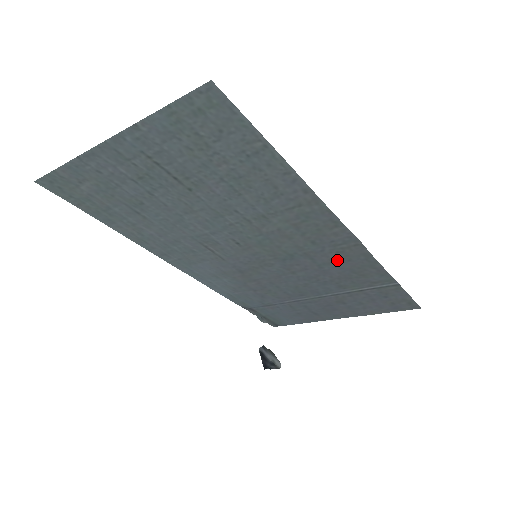
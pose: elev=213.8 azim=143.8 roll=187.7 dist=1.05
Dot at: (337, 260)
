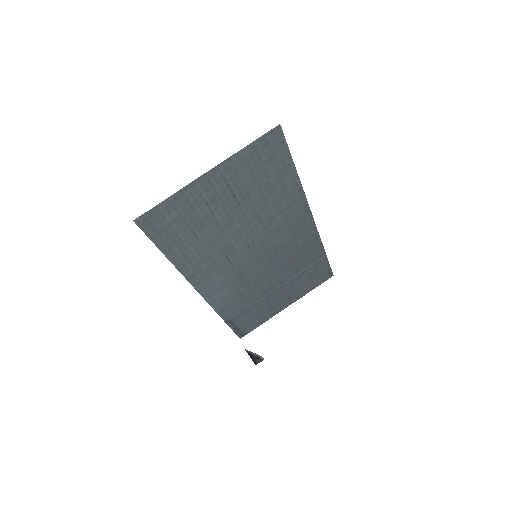
Dot at: (300, 245)
